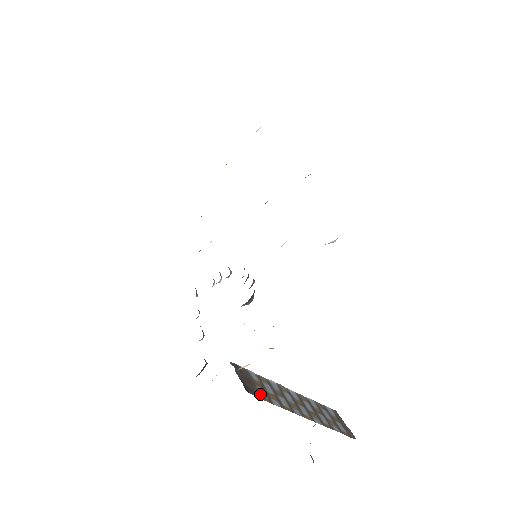
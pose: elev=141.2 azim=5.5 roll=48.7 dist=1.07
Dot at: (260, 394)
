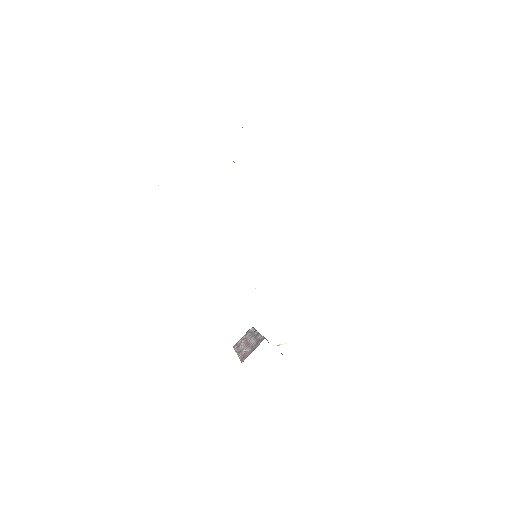
Dot at: occluded
